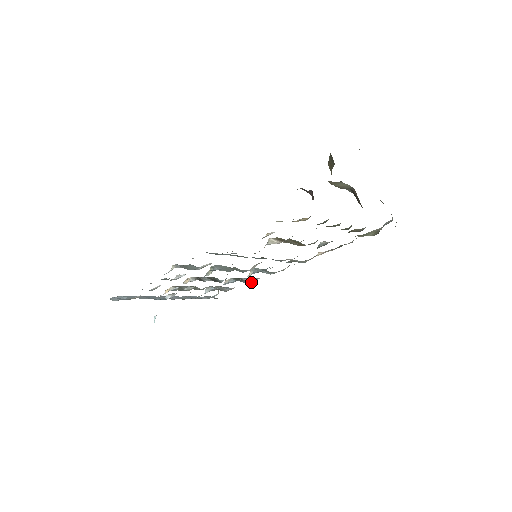
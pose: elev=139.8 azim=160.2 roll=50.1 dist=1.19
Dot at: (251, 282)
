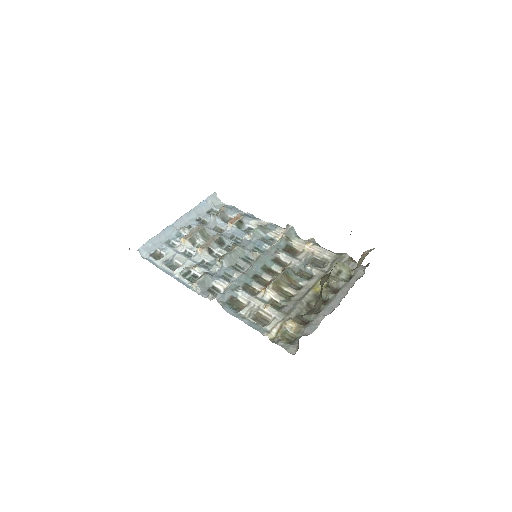
Dot at: (250, 227)
